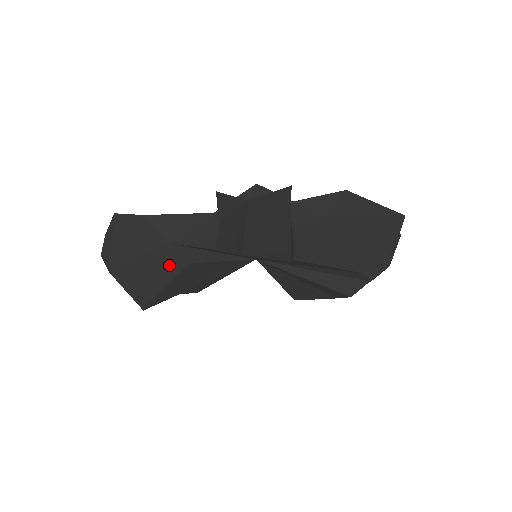
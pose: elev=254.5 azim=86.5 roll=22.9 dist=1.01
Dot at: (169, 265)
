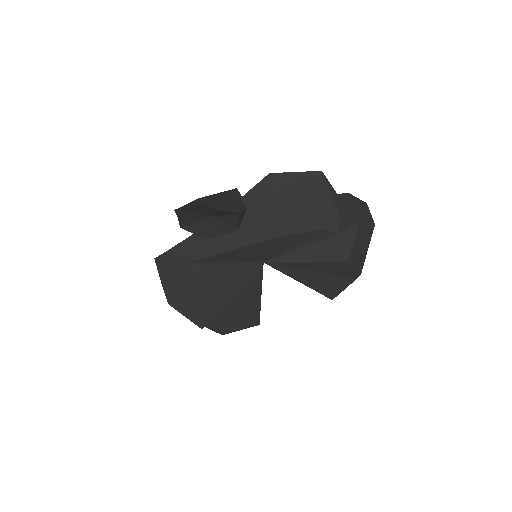
Dot at: (197, 280)
